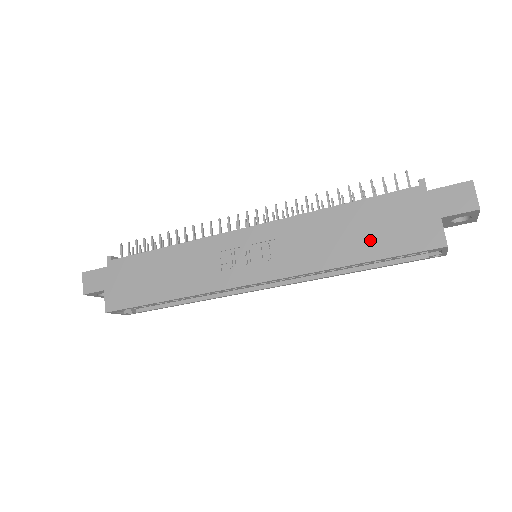
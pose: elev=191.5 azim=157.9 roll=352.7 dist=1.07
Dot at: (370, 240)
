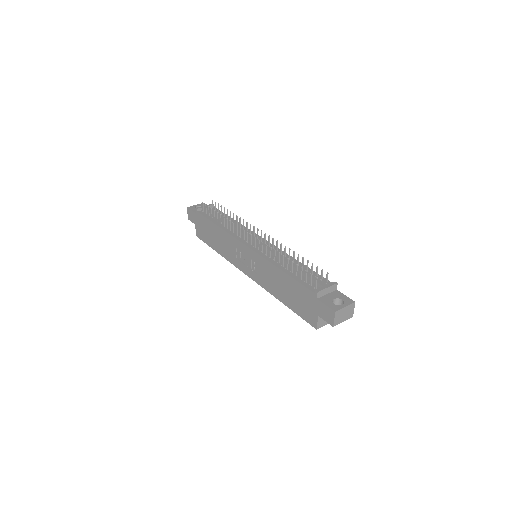
Dot at: (290, 299)
